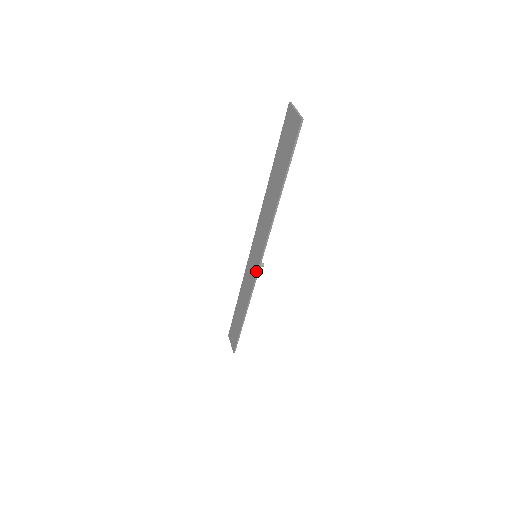
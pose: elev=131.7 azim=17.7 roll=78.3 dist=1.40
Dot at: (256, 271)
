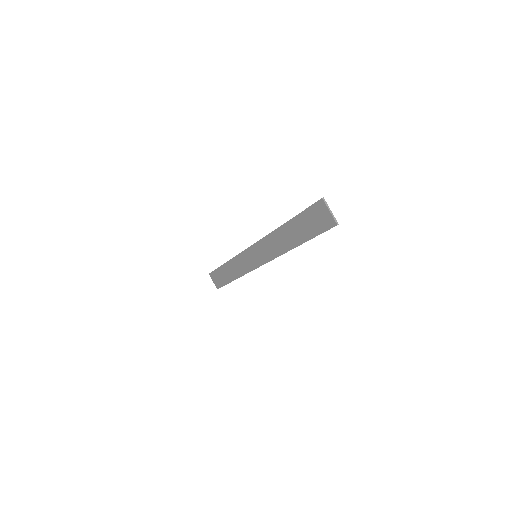
Dot at: (256, 267)
